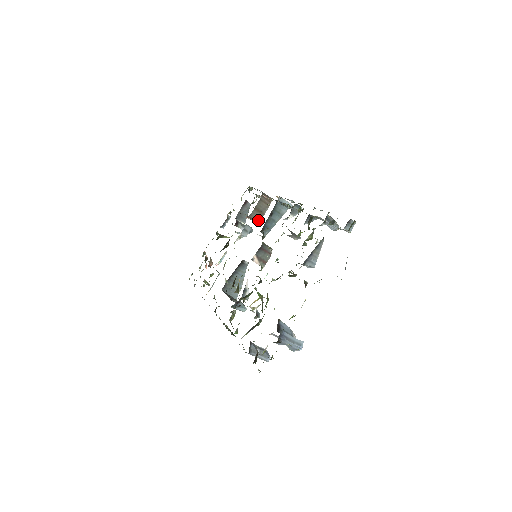
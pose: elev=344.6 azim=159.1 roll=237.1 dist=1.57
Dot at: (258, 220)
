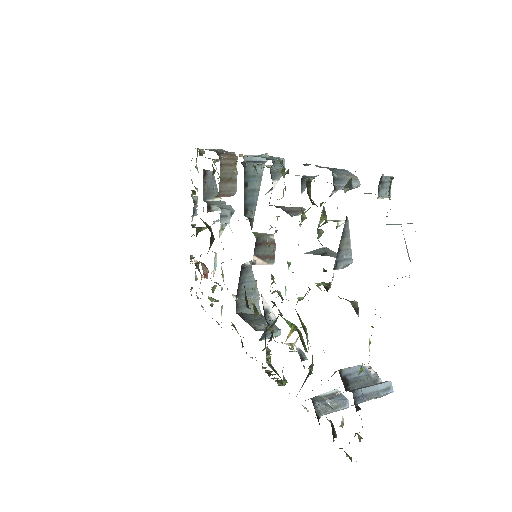
Dot at: (233, 192)
